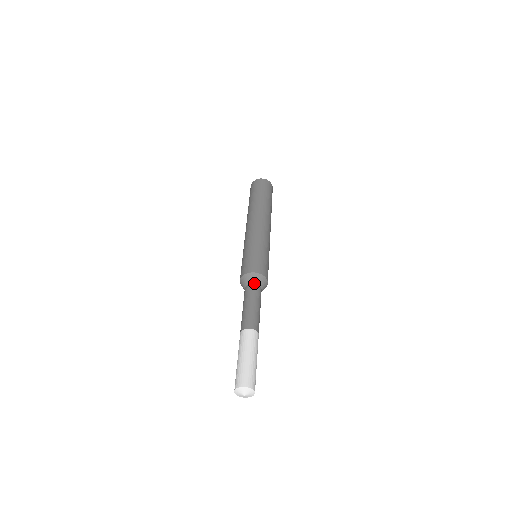
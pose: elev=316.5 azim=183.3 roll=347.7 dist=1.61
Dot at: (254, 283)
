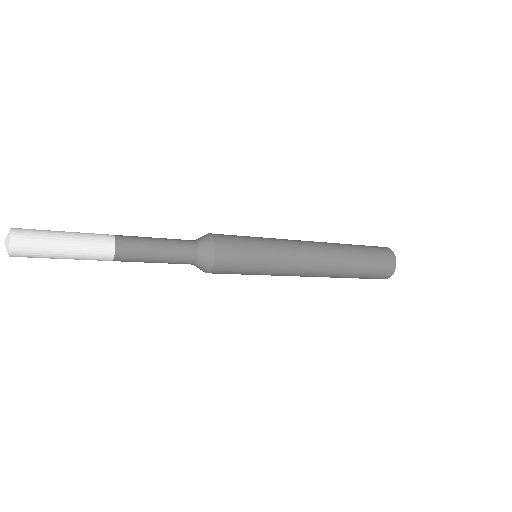
Dot at: (195, 240)
